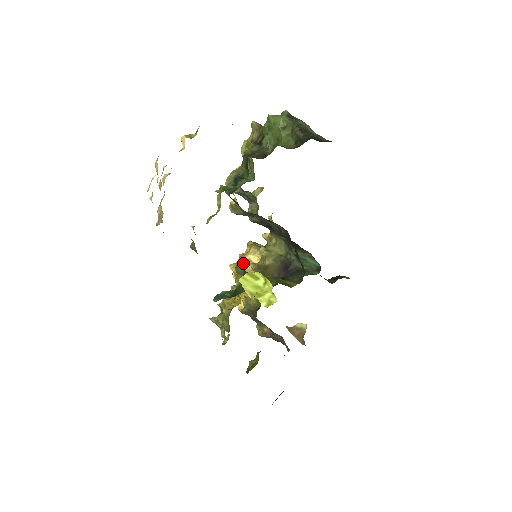
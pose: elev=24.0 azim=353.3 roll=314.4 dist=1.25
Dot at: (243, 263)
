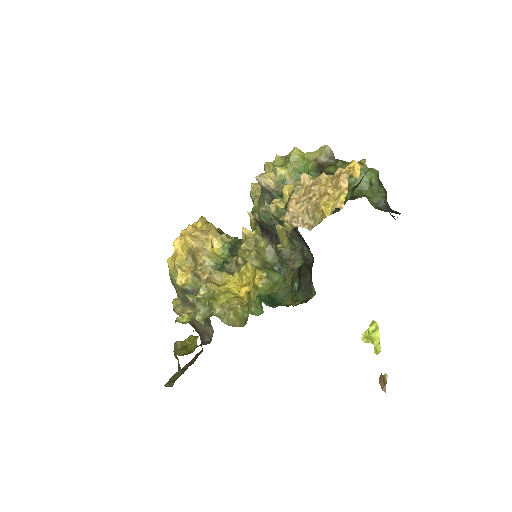
Dot at: (206, 242)
